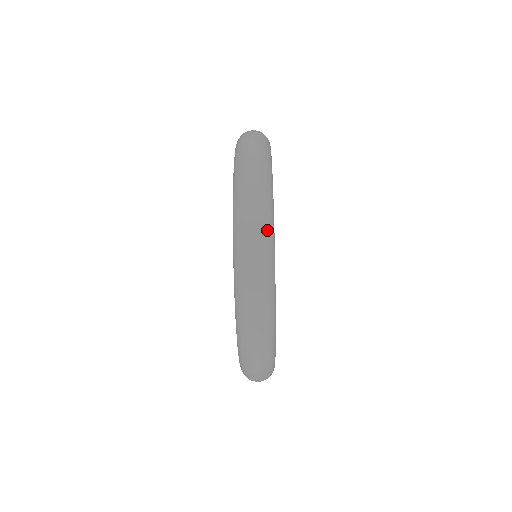
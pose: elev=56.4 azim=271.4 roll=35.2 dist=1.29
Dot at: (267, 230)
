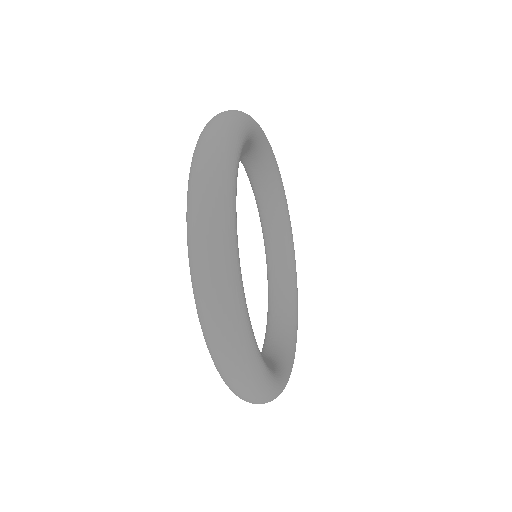
Dot at: (262, 393)
